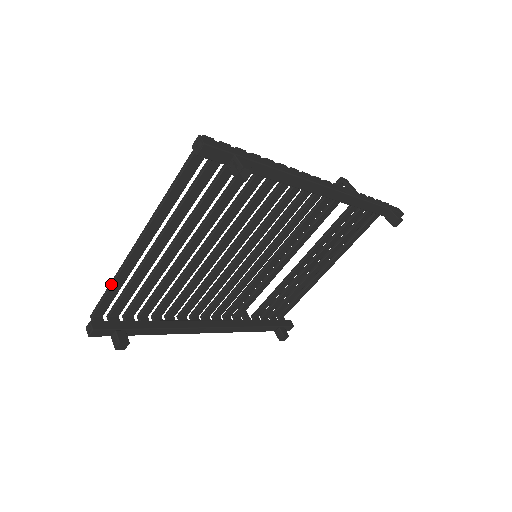
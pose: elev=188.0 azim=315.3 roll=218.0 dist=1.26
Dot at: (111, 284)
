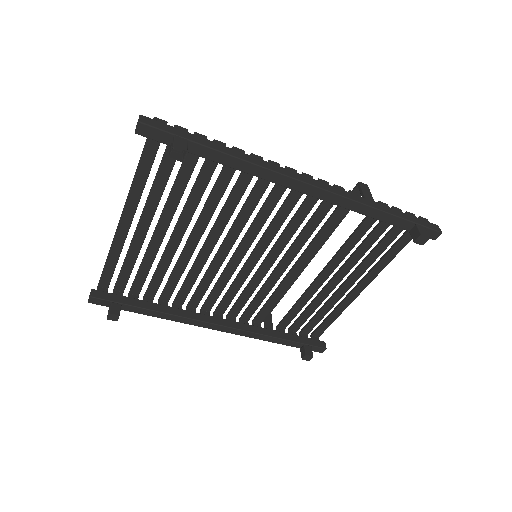
Dot at: (107, 257)
